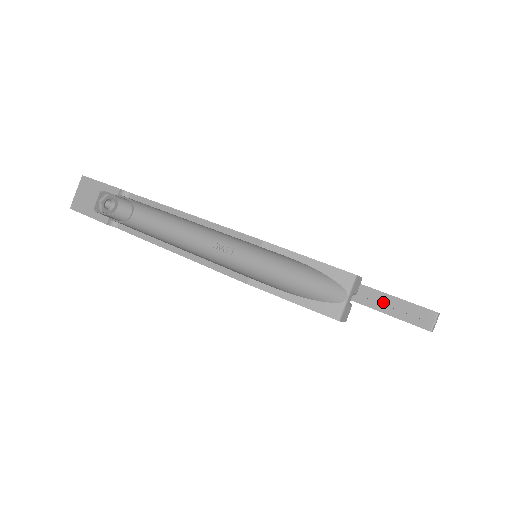
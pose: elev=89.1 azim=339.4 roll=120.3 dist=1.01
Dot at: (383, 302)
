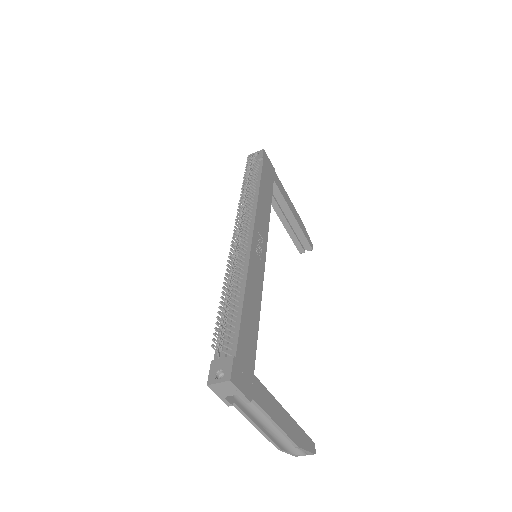
Dot at: (292, 223)
